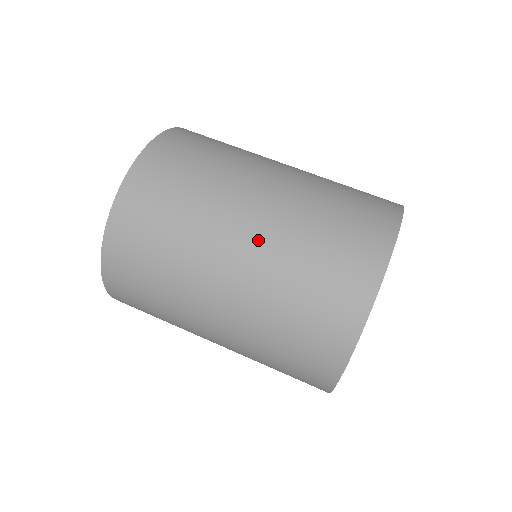
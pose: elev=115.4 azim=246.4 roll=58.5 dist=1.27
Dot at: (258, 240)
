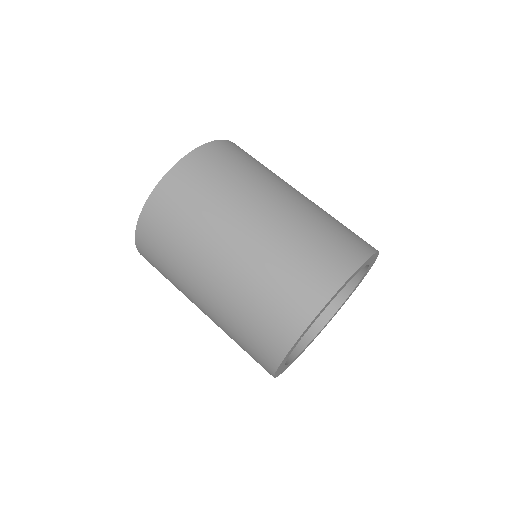
Dot at: (247, 245)
